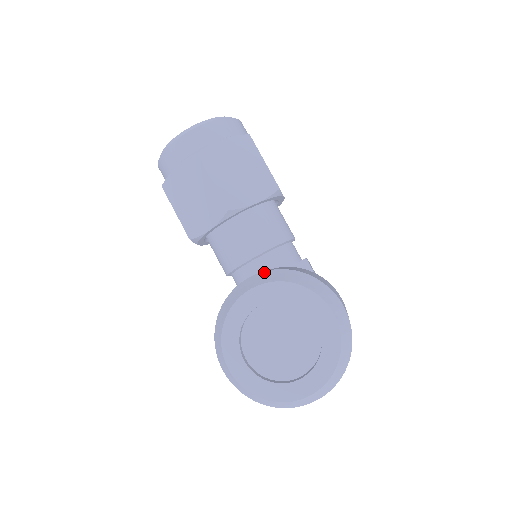
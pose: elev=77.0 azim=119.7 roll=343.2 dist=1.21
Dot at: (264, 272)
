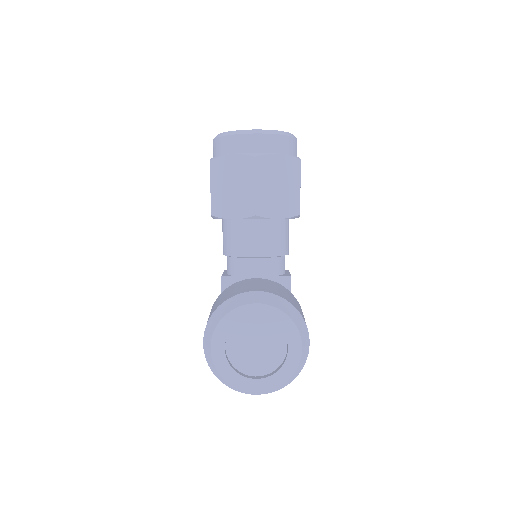
Dot at: (269, 293)
